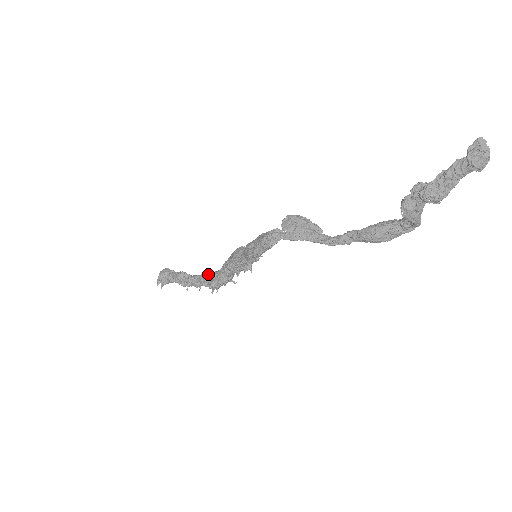
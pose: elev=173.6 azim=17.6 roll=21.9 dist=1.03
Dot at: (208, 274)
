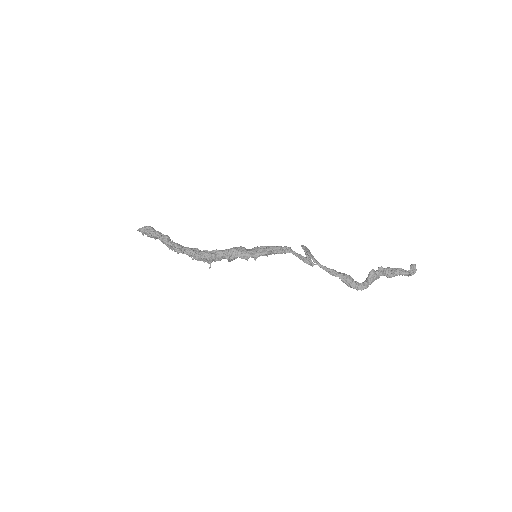
Dot at: (198, 249)
